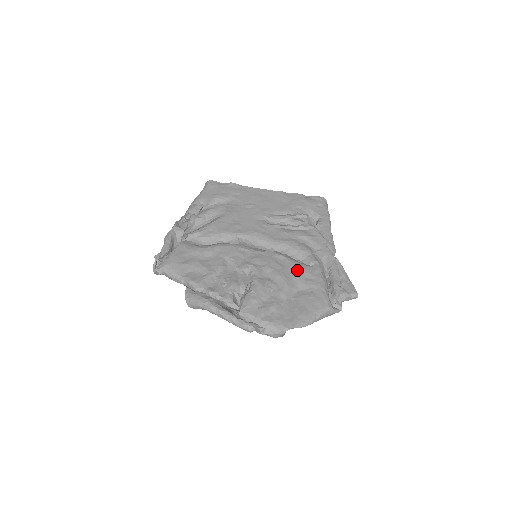
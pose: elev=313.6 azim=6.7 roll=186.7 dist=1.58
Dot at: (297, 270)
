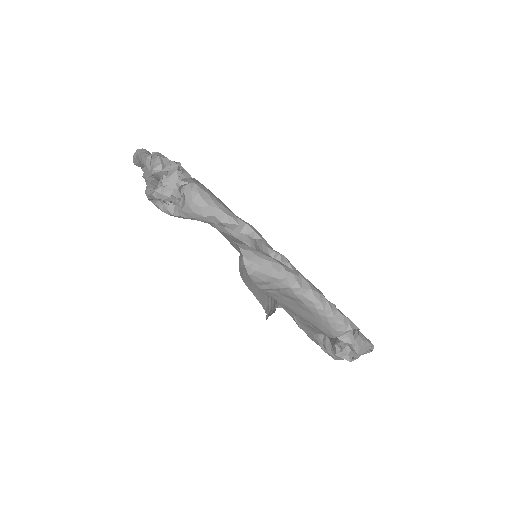
Dot at: occluded
